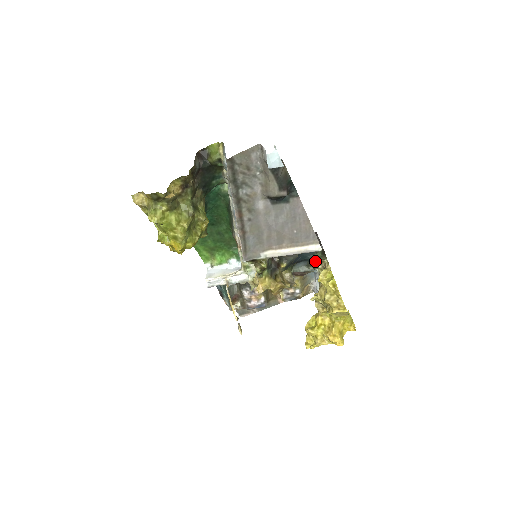
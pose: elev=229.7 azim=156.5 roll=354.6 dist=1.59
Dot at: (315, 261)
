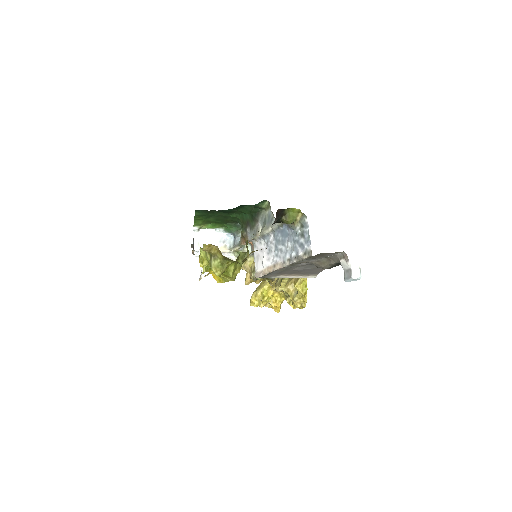
Dot at: occluded
